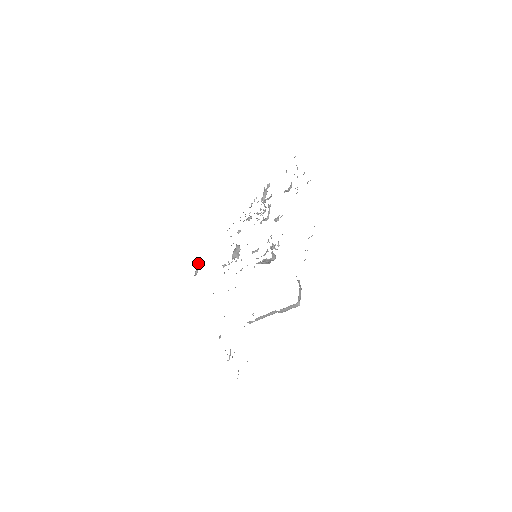
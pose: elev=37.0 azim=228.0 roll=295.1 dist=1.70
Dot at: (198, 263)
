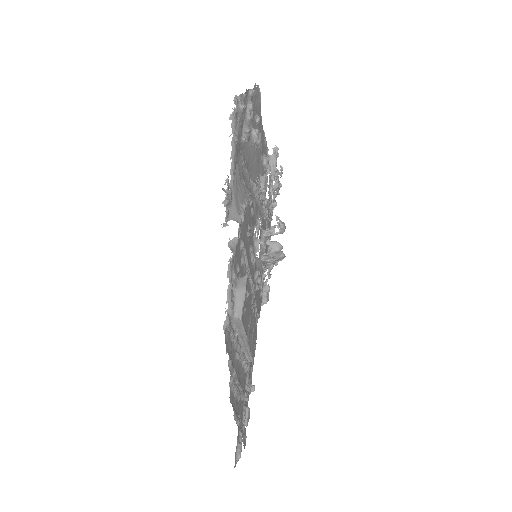
Dot at: (264, 288)
